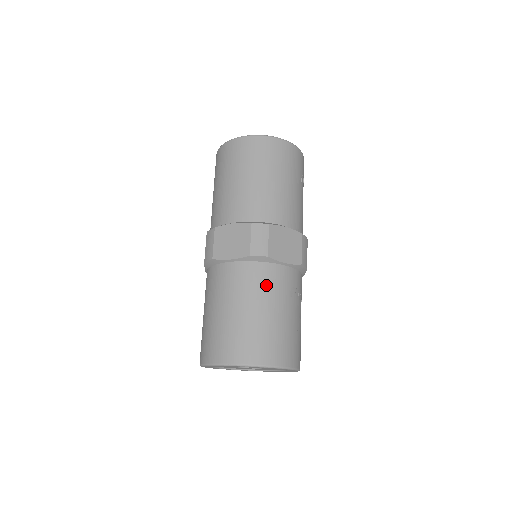
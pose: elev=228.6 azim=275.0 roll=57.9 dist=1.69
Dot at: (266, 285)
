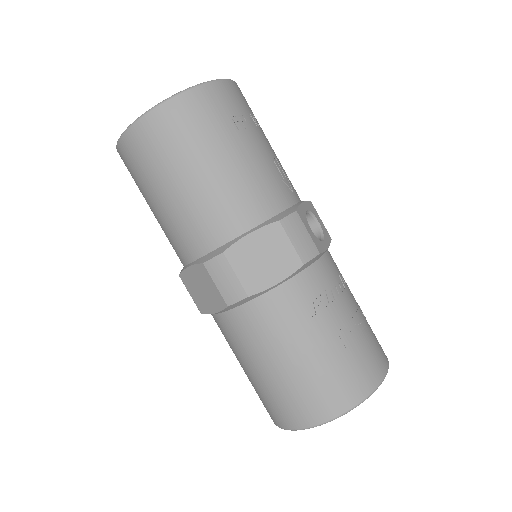
Dot at: (271, 328)
